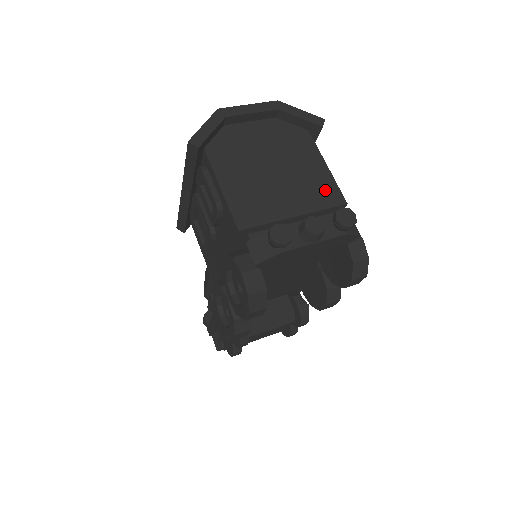
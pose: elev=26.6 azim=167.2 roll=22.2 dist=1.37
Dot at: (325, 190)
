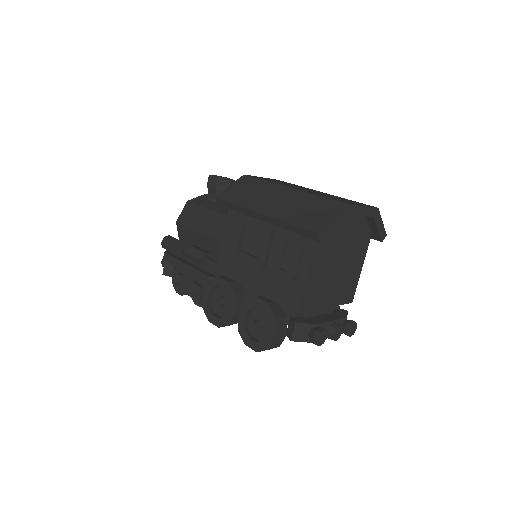
Dot at: (350, 289)
